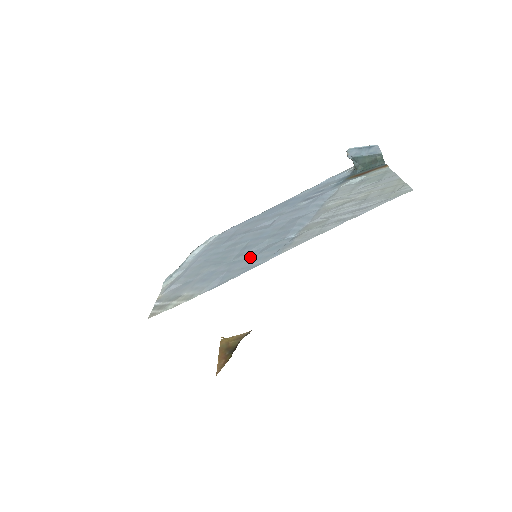
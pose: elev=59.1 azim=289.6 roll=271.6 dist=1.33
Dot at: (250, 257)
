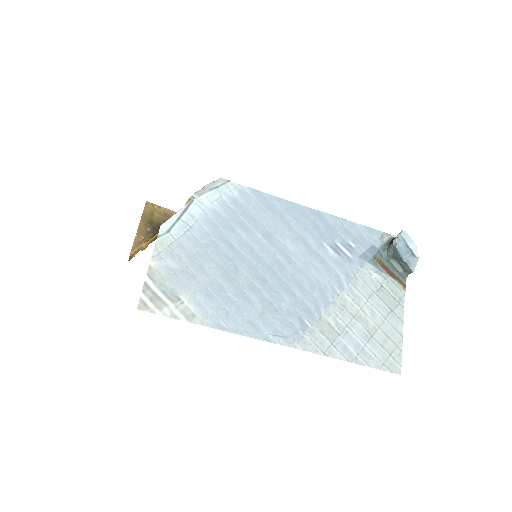
Dot at: (262, 310)
